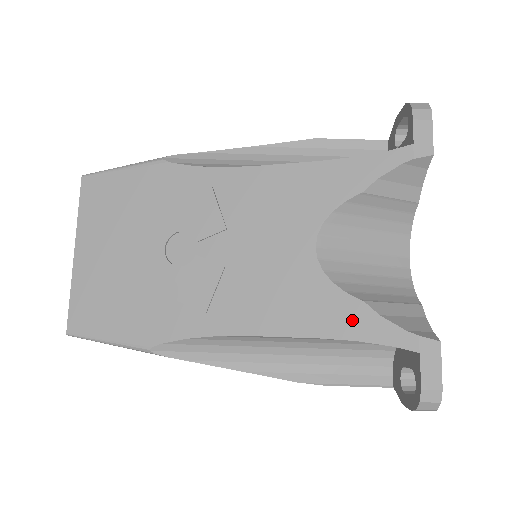
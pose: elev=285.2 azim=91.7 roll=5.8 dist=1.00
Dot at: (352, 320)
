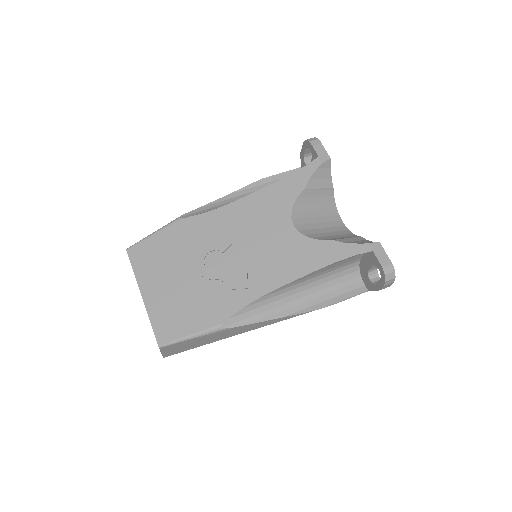
Dot at: (331, 252)
